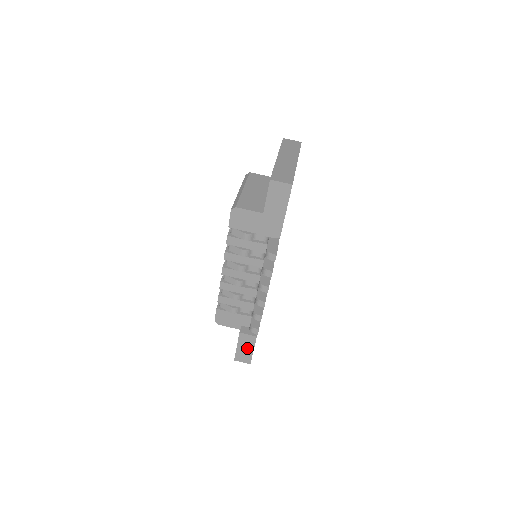
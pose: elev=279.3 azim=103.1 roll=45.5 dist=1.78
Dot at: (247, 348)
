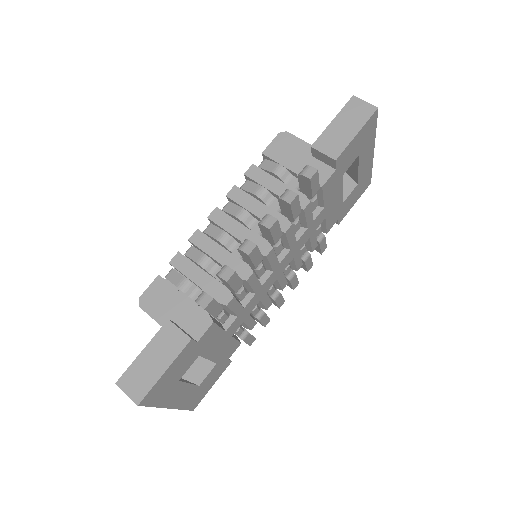
Dot at: (158, 361)
